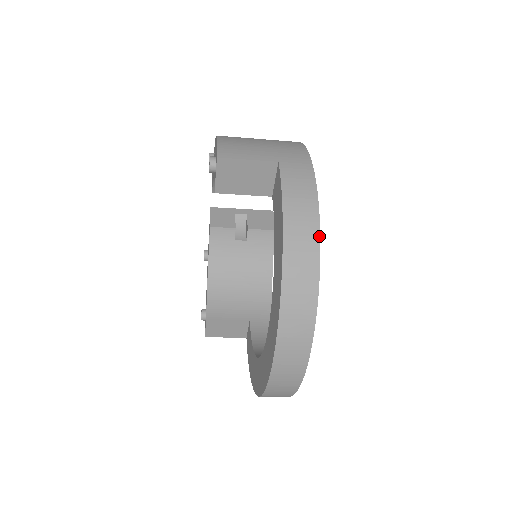
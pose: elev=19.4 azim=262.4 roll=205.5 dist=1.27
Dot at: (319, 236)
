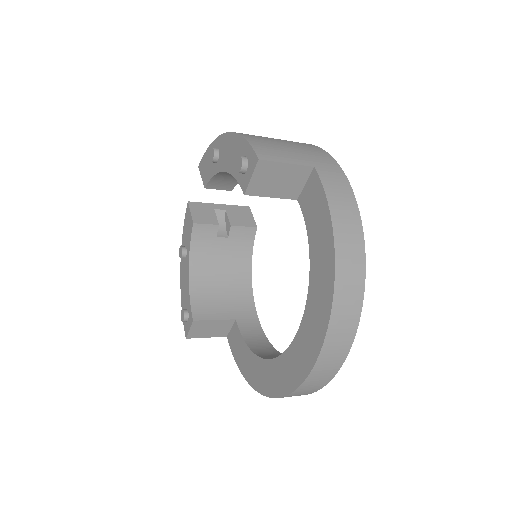
Dot at: (364, 243)
